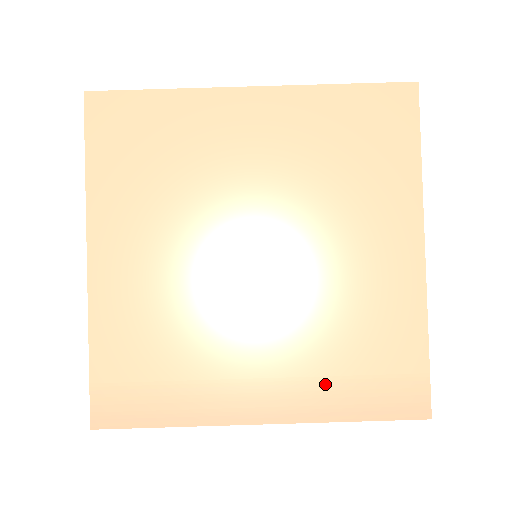
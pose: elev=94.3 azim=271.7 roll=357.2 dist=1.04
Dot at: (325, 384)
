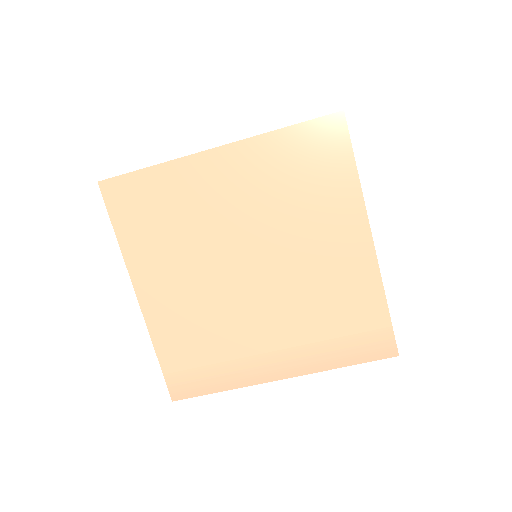
Dot at: (319, 347)
